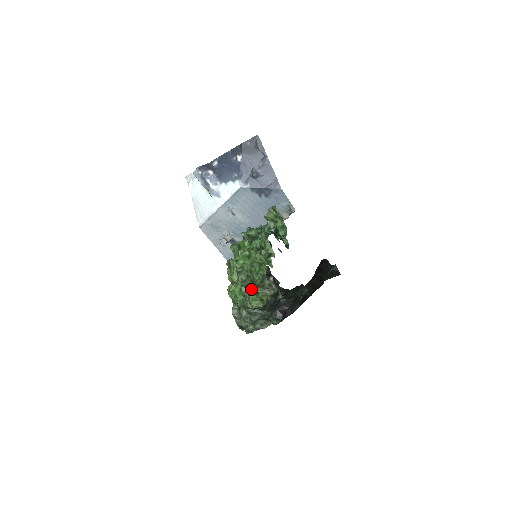
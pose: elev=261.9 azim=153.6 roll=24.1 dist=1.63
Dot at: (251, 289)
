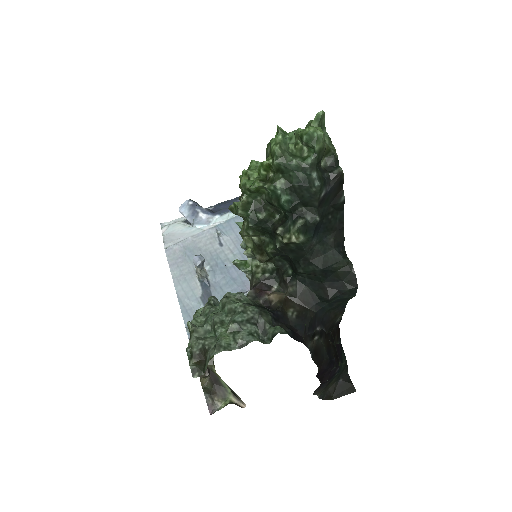
Dot at: occluded
